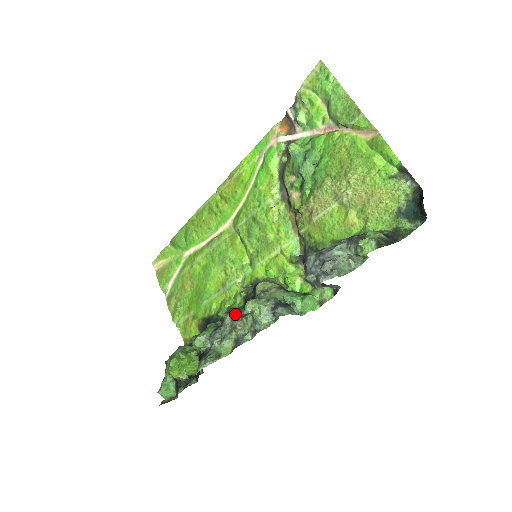
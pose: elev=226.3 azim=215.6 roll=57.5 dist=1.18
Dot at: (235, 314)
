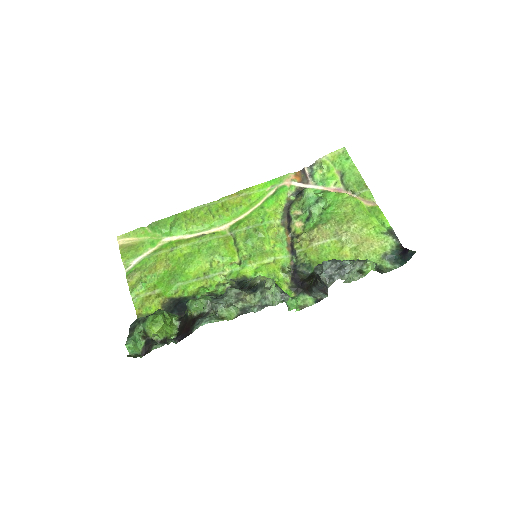
Dot at: (240, 290)
